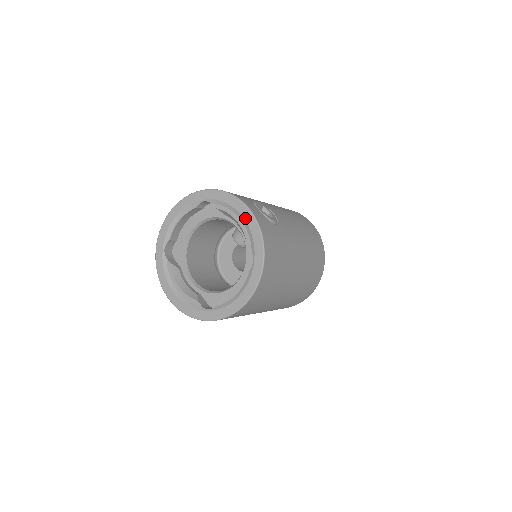
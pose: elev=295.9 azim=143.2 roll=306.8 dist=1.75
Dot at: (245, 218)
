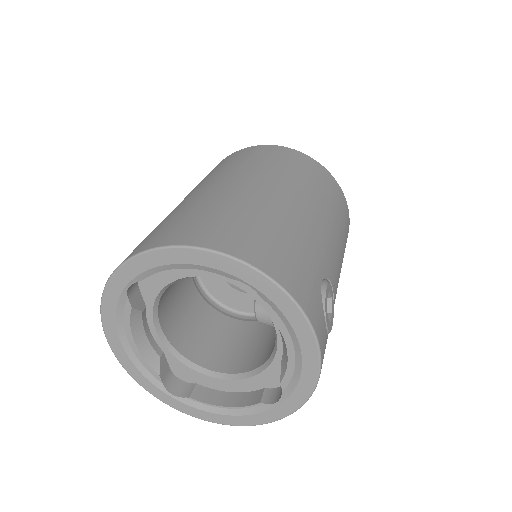
Dot at: (304, 360)
